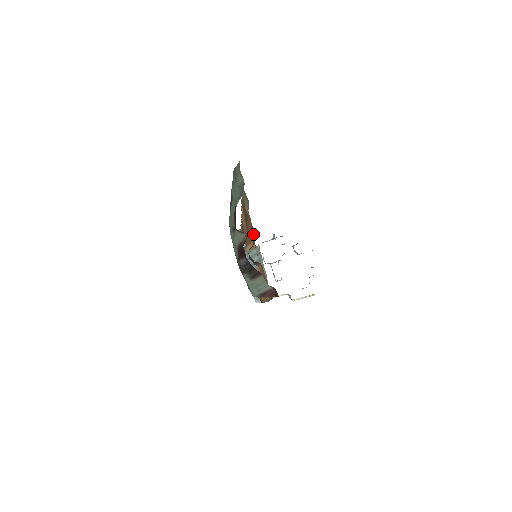
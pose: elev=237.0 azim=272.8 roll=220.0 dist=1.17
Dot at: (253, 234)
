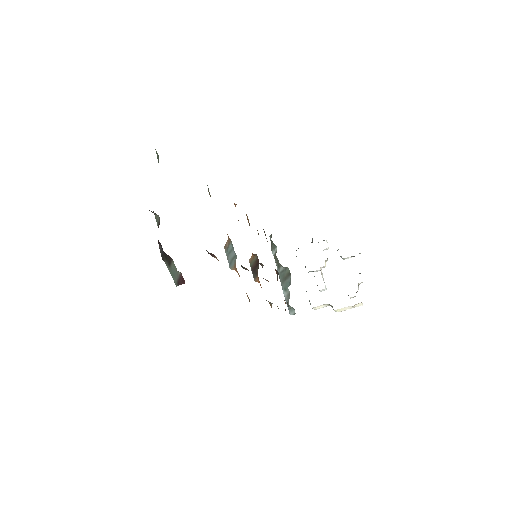
Dot at: occluded
